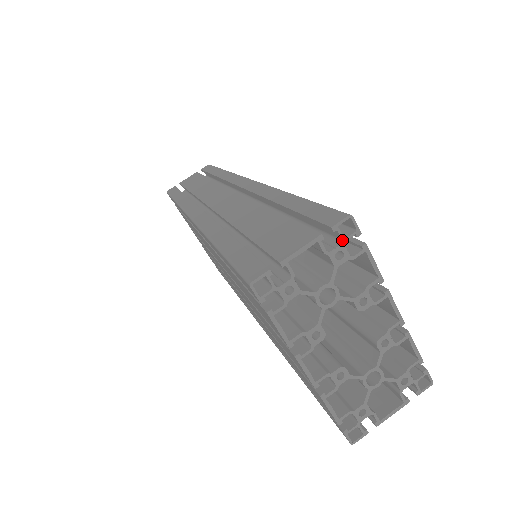
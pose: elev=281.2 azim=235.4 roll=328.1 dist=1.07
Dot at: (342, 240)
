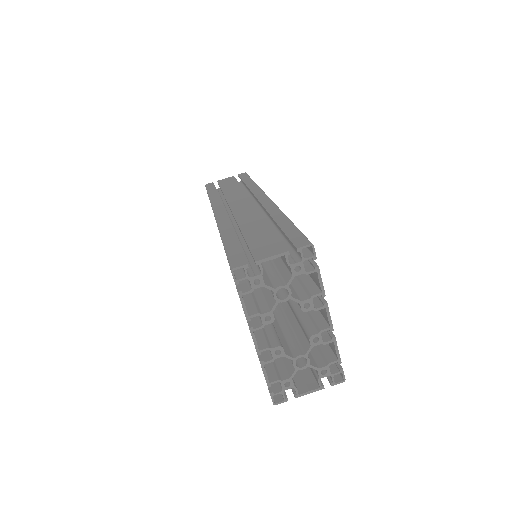
Dot at: (302, 259)
